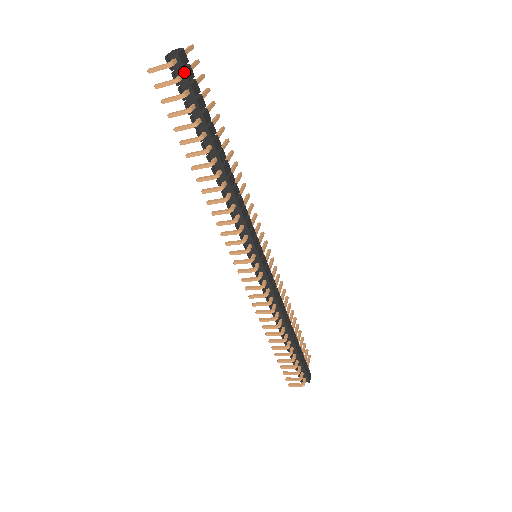
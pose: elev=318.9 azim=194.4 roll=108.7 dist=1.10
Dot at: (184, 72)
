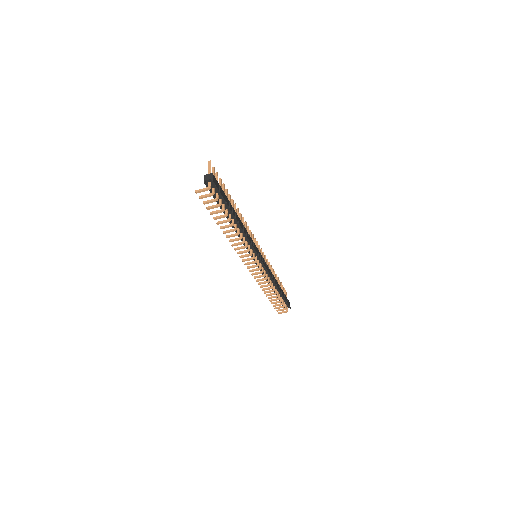
Dot at: (216, 187)
